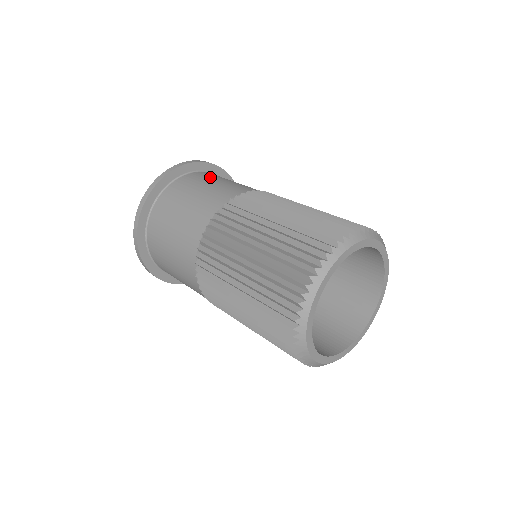
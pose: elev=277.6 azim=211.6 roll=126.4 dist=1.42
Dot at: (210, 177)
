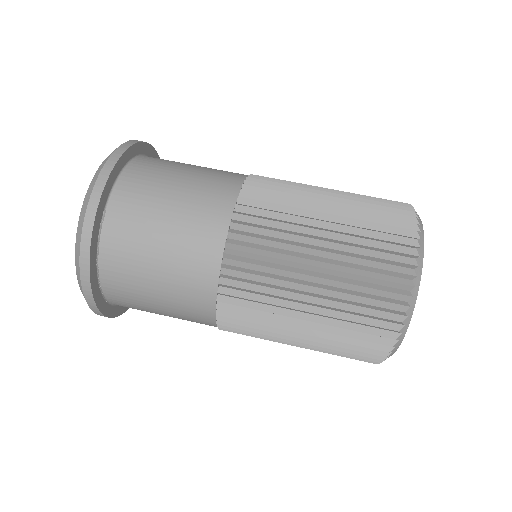
Dot at: (166, 165)
